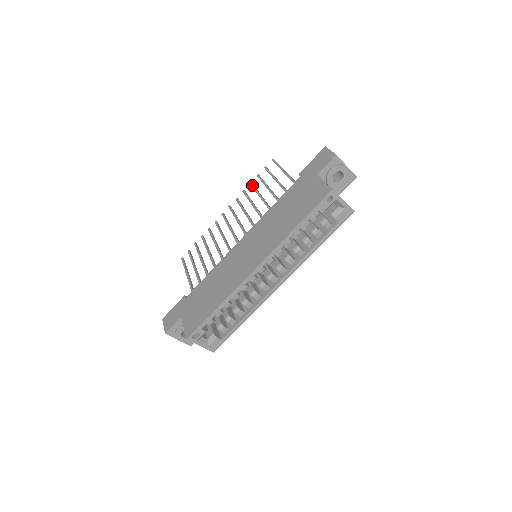
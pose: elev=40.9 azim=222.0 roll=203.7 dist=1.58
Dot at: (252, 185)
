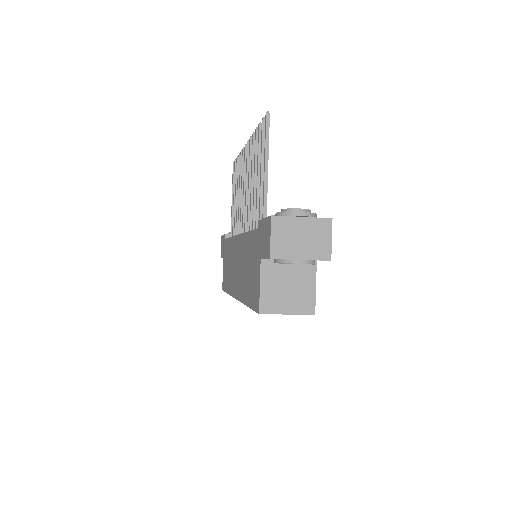
Dot at: occluded
